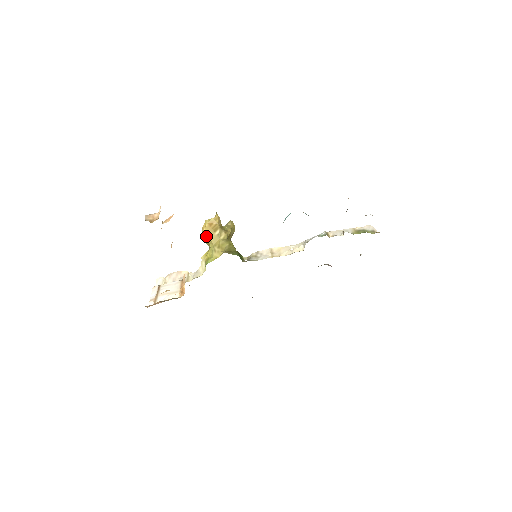
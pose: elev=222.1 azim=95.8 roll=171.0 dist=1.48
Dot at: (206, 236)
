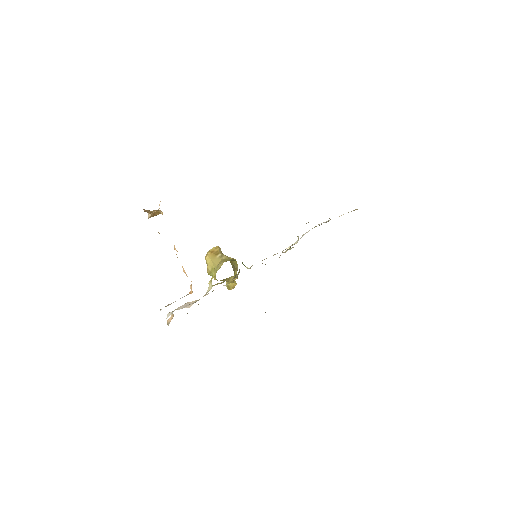
Dot at: (209, 262)
